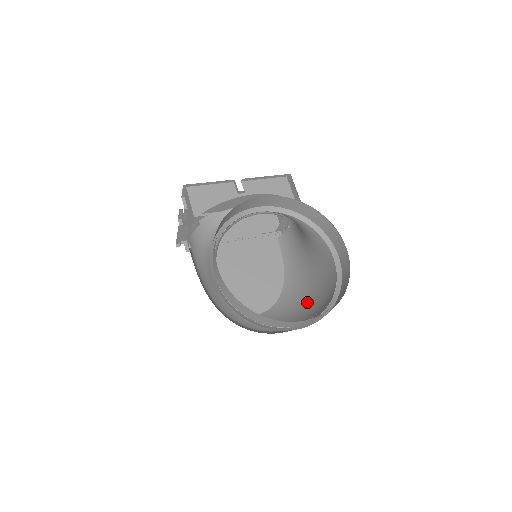
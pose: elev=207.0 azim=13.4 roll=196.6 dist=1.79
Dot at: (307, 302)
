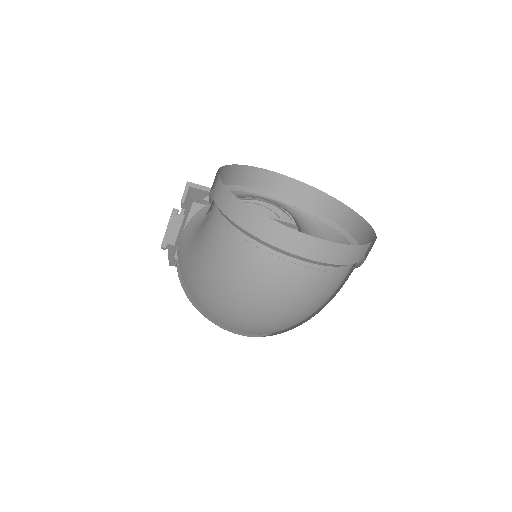
Dot at: (315, 313)
